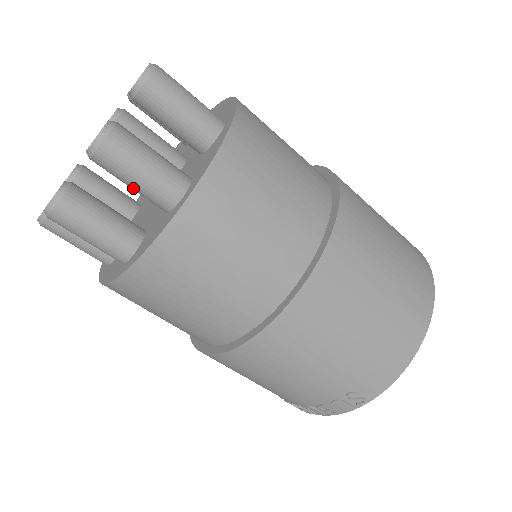
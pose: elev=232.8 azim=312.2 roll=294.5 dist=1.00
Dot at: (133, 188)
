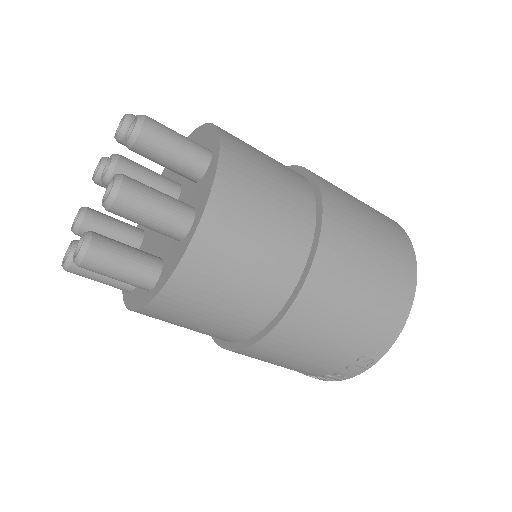
Dot at: (148, 227)
